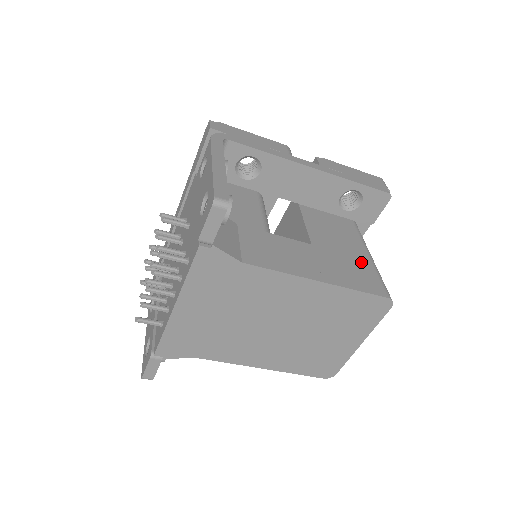
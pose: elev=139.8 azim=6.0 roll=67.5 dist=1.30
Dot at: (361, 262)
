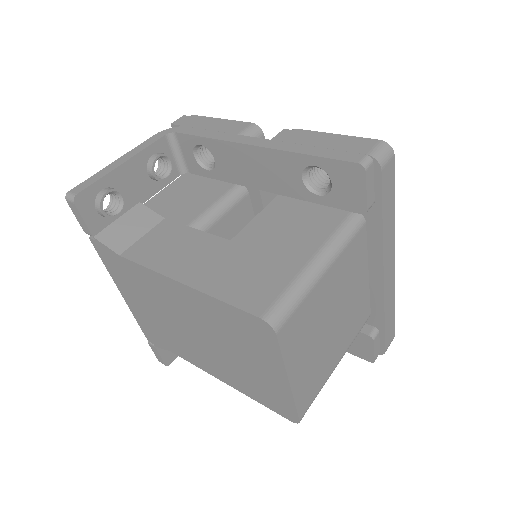
Dot at: (281, 266)
